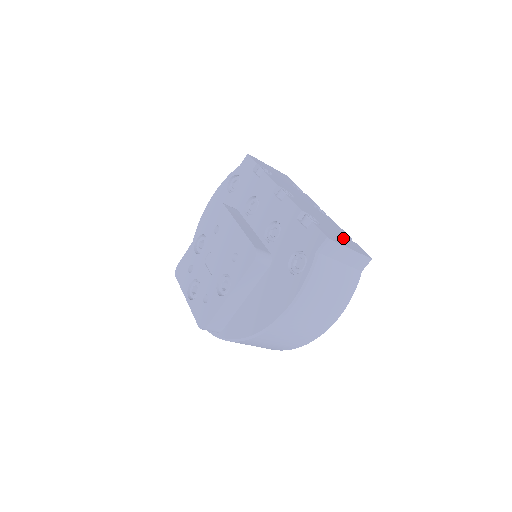
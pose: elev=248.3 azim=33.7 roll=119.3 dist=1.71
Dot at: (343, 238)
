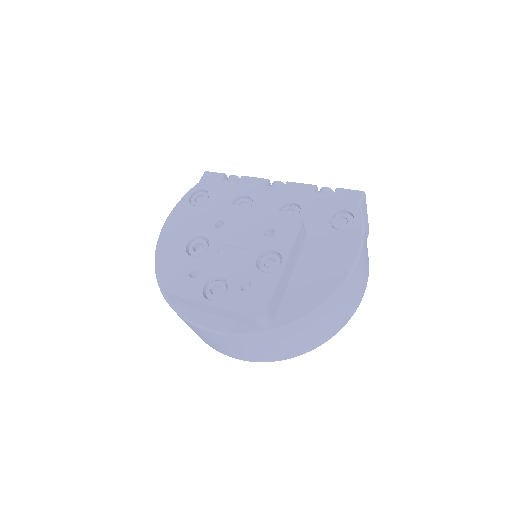
Dot at: occluded
